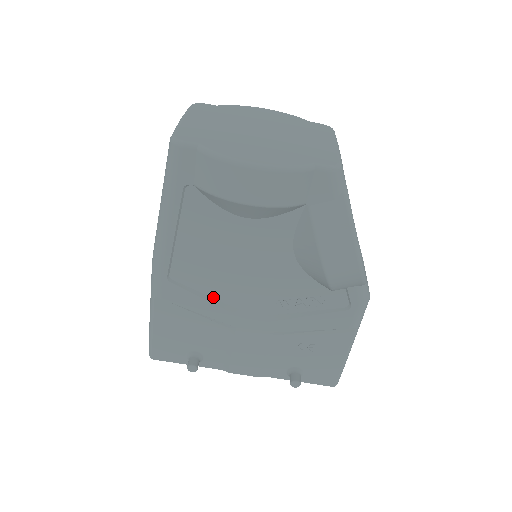
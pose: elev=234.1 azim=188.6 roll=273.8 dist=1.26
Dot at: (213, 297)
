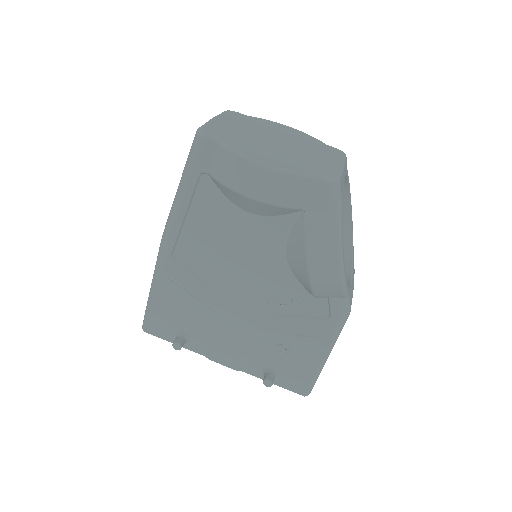
Dot at: (208, 282)
